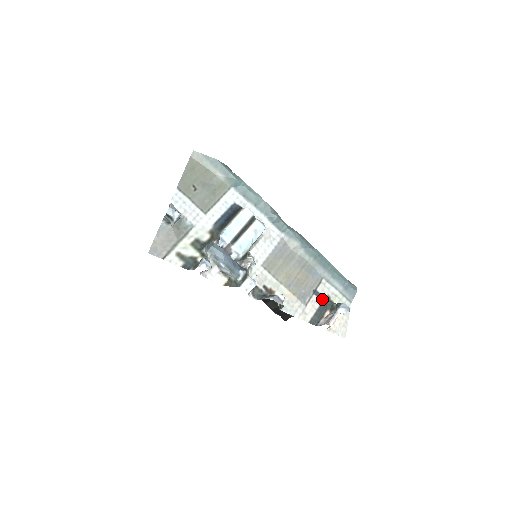
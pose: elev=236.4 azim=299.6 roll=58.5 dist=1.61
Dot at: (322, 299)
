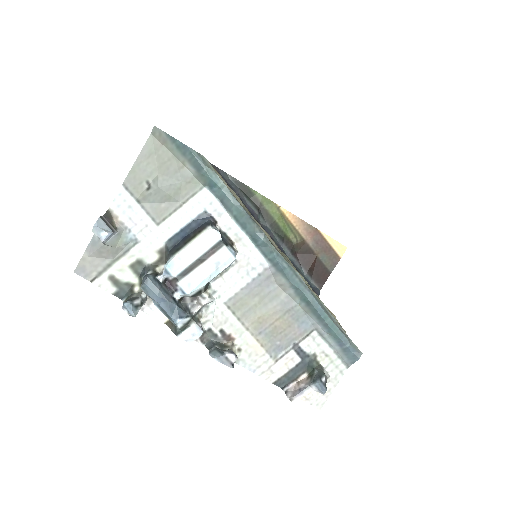
Dot at: (303, 357)
